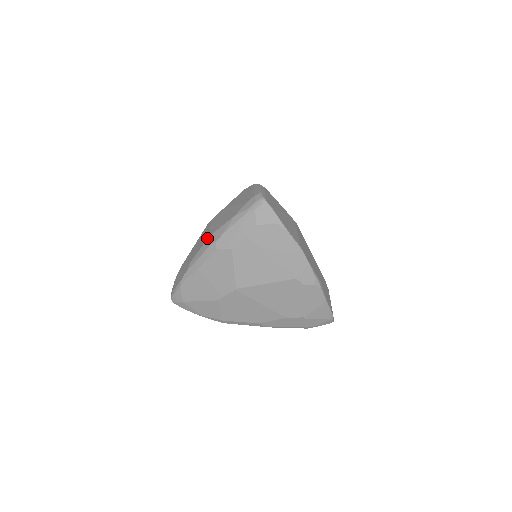
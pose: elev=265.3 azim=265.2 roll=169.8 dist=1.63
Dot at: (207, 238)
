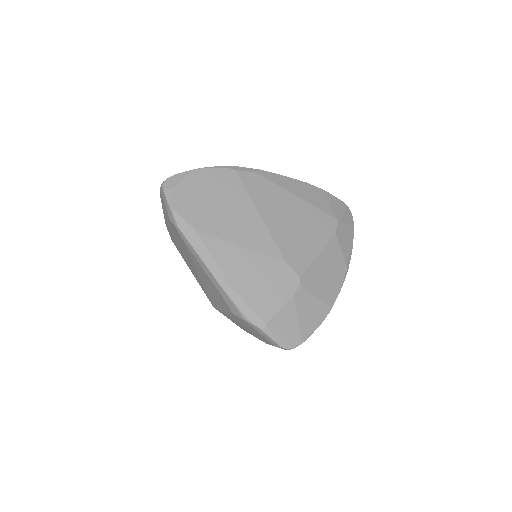
Dot at: occluded
